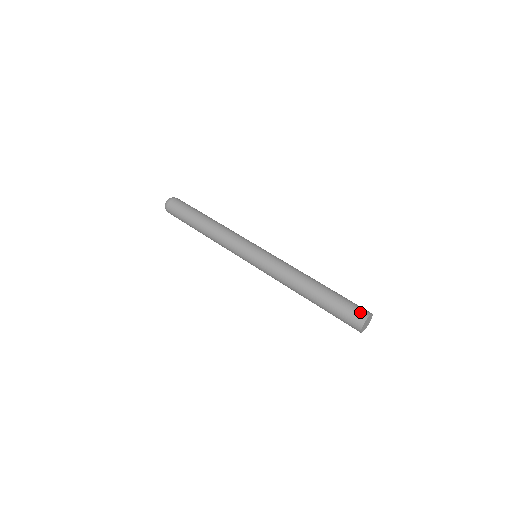
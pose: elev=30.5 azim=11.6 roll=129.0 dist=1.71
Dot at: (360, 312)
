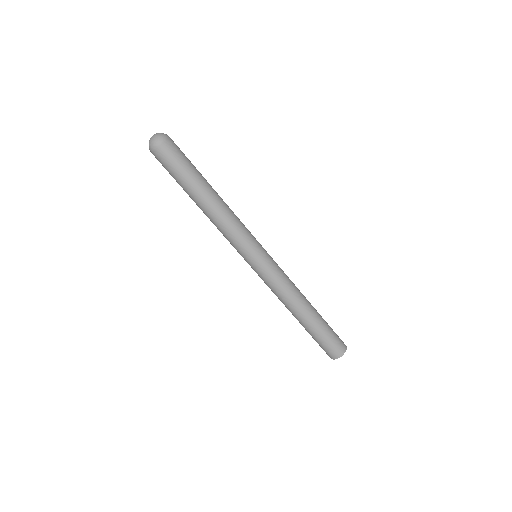
Dot at: (339, 349)
